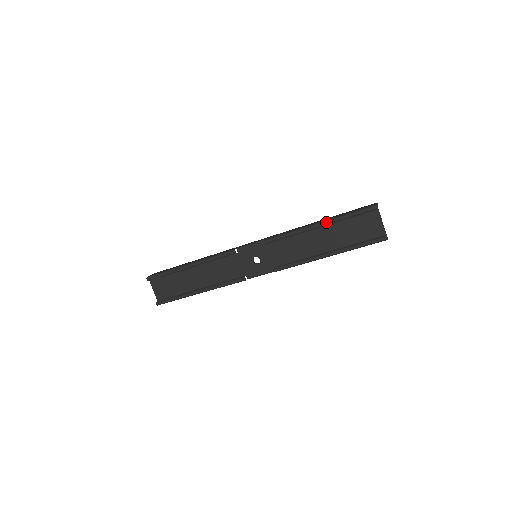
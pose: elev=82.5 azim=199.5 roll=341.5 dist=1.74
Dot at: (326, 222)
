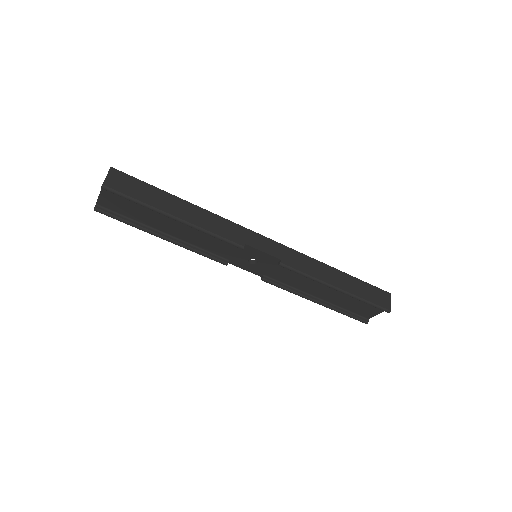
Dot at: (345, 293)
